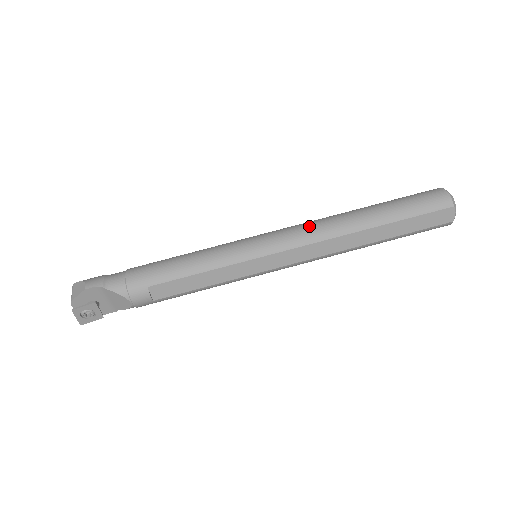
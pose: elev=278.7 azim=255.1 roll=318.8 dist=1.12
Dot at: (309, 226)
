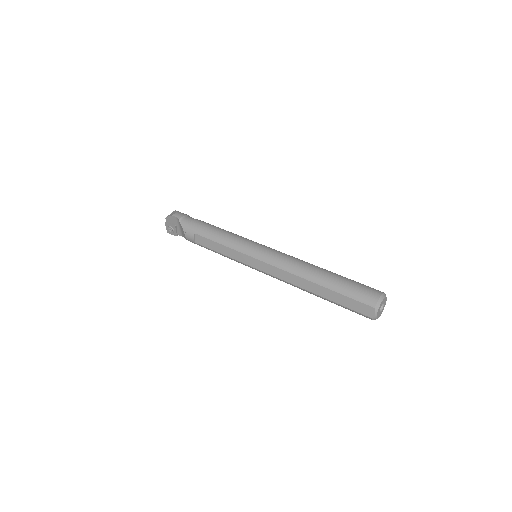
Dot at: (287, 258)
